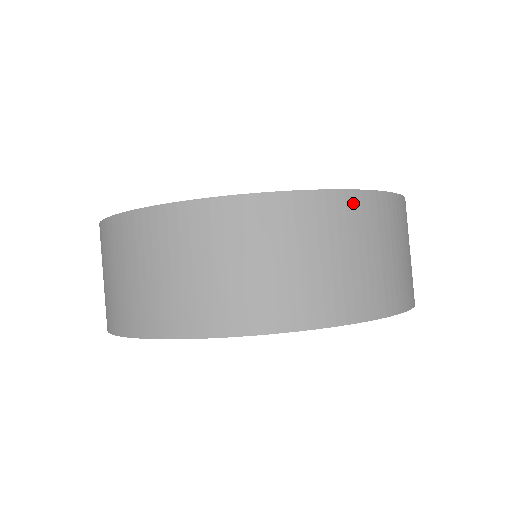
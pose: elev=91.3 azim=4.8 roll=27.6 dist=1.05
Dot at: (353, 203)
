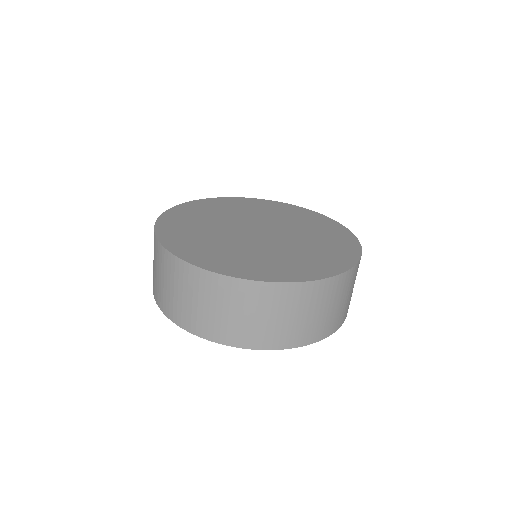
Dot at: occluded
